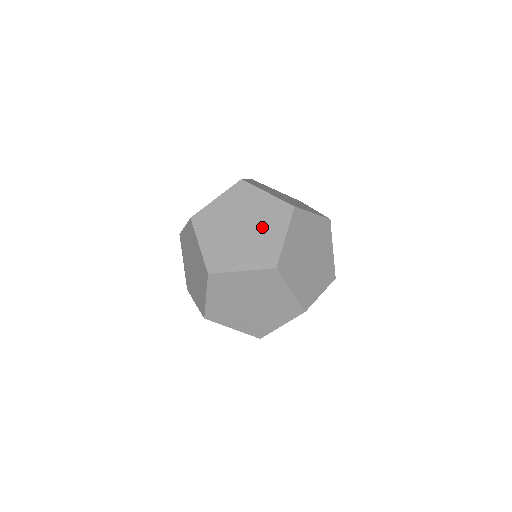
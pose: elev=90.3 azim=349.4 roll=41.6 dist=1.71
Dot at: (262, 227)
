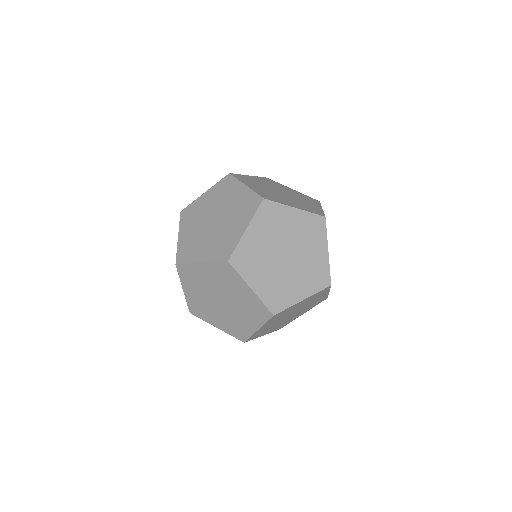
Dot at: occluded
